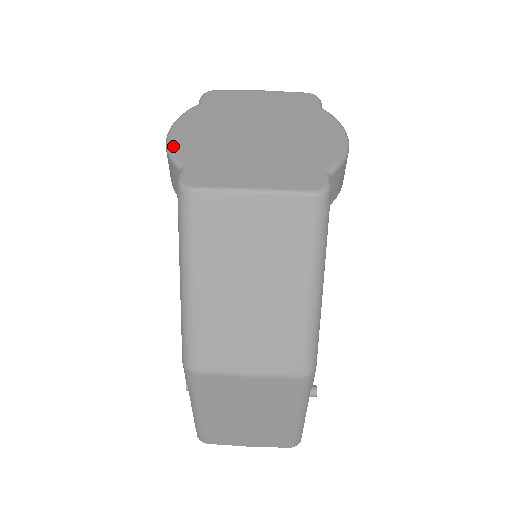
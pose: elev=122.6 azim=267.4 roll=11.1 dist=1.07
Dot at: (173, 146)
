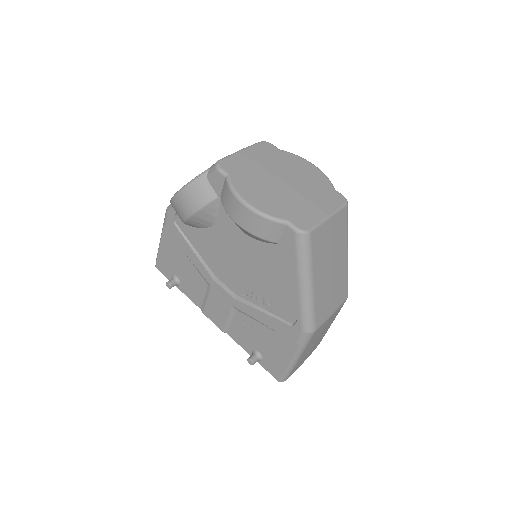
Dot at: (265, 212)
